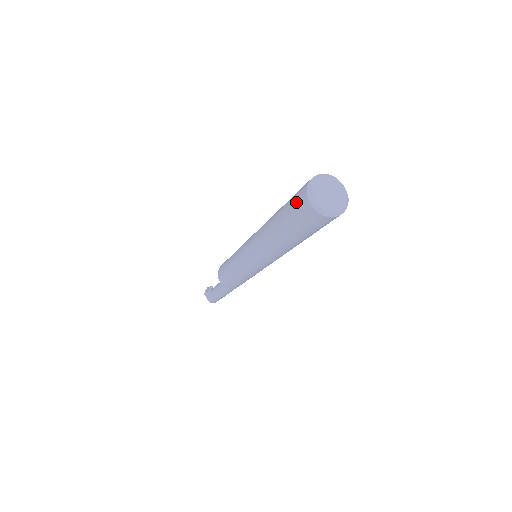
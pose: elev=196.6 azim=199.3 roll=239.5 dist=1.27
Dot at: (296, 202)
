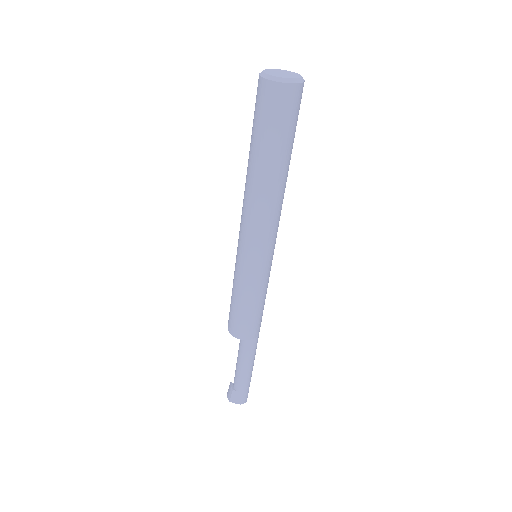
Dot at: (262, 104)
